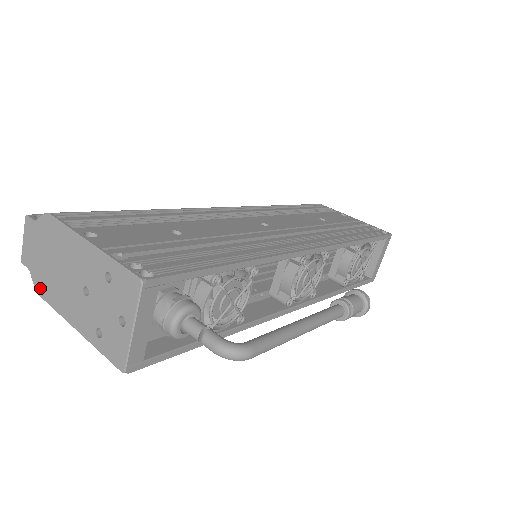
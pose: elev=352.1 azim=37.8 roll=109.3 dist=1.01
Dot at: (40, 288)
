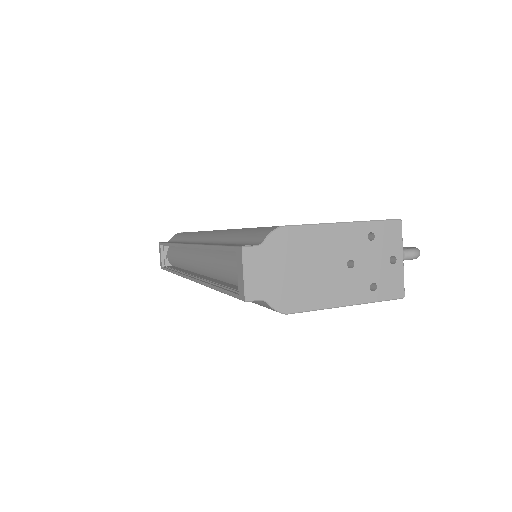
Dot at: (287, 305)
